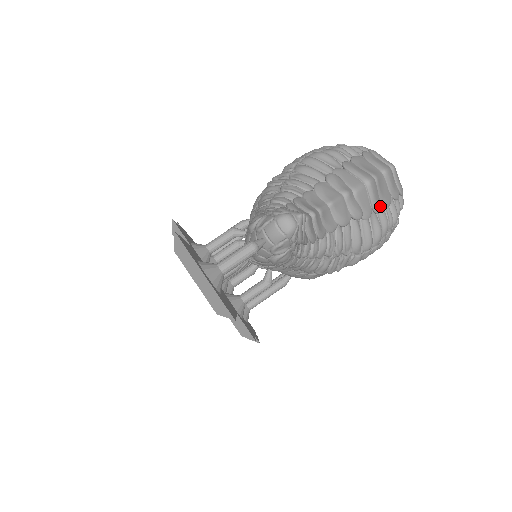
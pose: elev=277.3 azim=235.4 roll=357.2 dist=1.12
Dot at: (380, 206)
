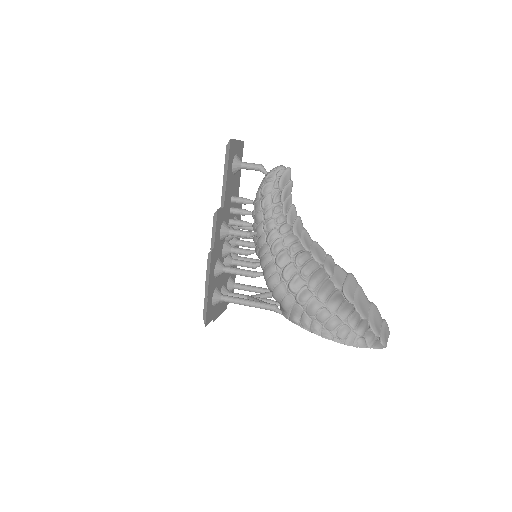
Dot at: (350, 296)
